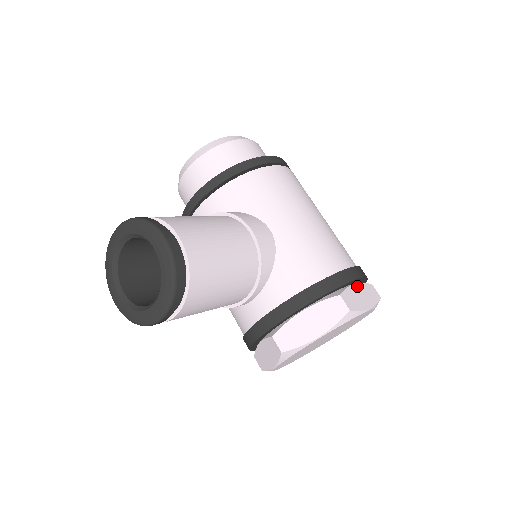
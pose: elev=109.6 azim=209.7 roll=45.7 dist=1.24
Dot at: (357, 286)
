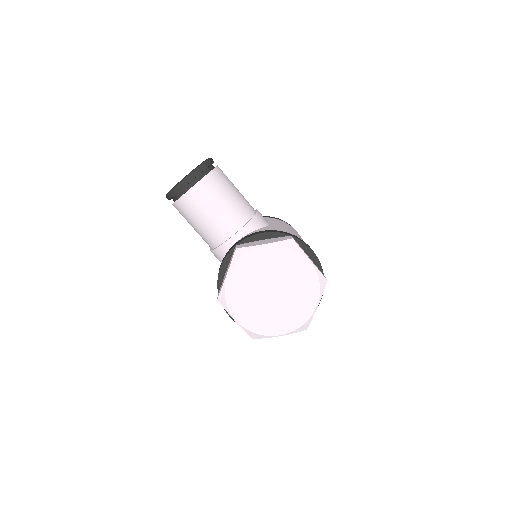
Dot at: (310, 258)
